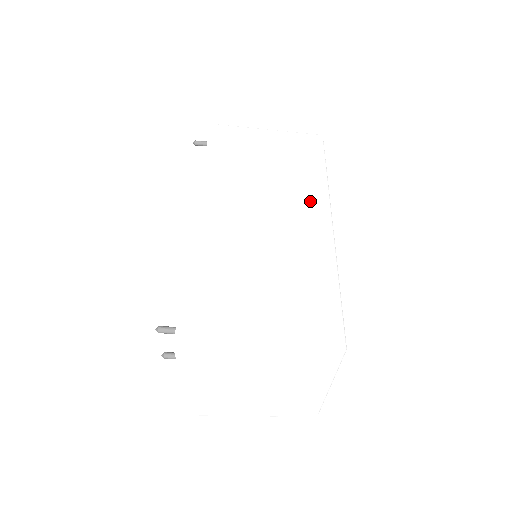
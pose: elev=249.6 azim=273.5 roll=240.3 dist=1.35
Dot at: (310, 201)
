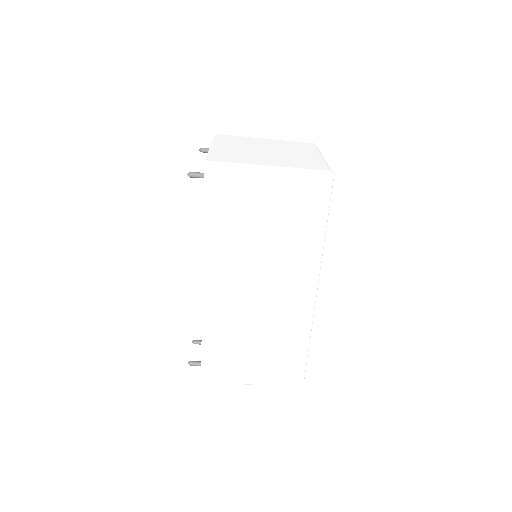
Dot at: (301, 275)
